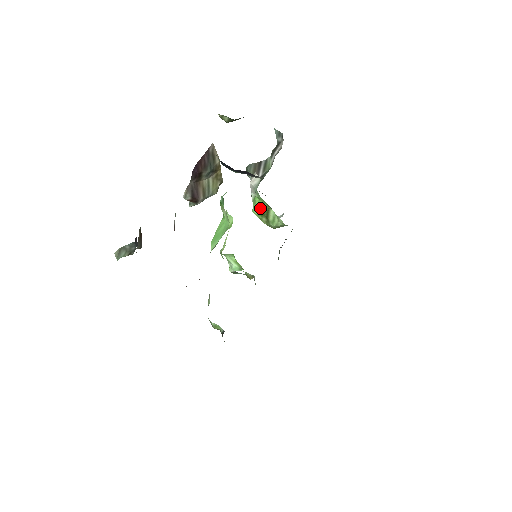
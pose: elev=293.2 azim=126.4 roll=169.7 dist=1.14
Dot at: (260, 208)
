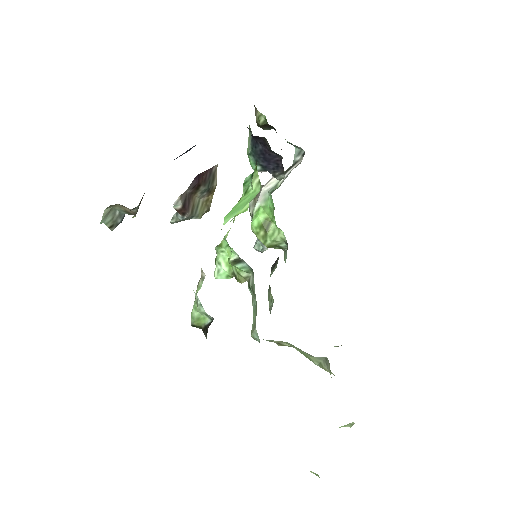
Dot at: (261, 220)
